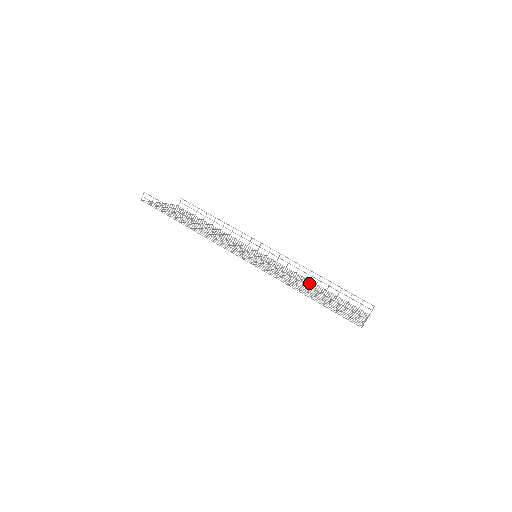
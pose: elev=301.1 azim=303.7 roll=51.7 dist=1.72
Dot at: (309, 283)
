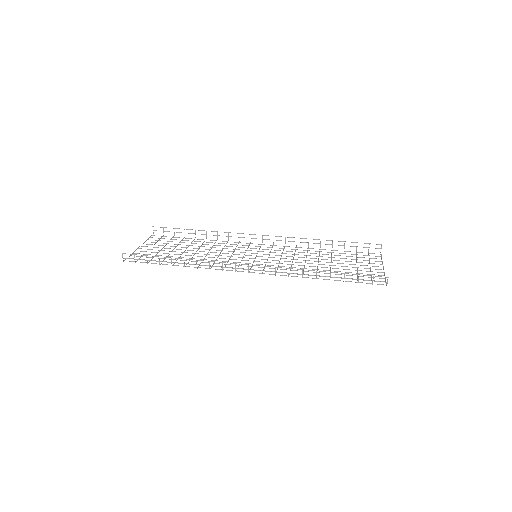
Dot at: occluded
